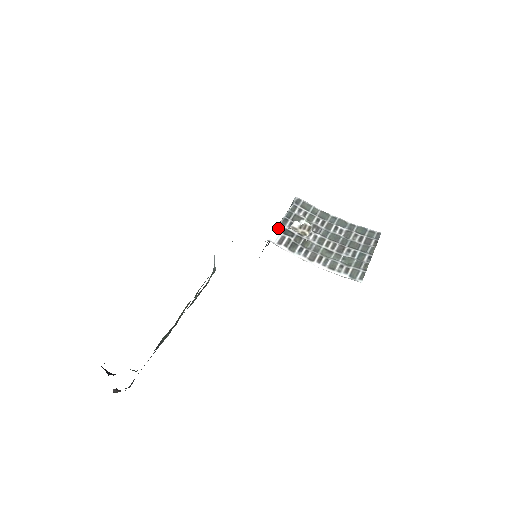
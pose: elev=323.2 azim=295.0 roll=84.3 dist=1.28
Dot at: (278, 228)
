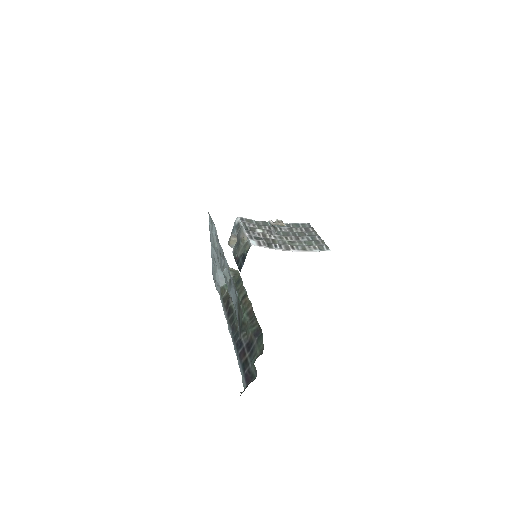
Dot at: (249, 237)
